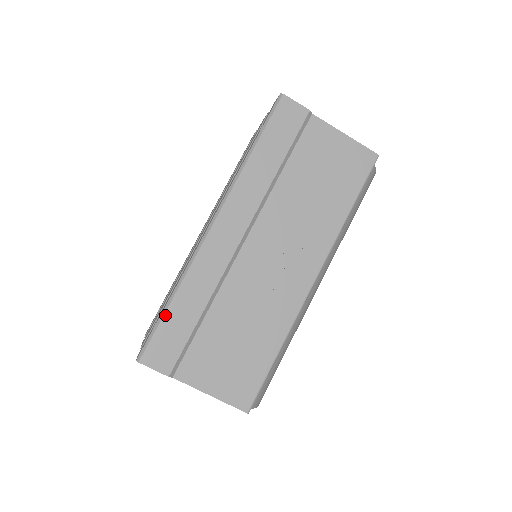
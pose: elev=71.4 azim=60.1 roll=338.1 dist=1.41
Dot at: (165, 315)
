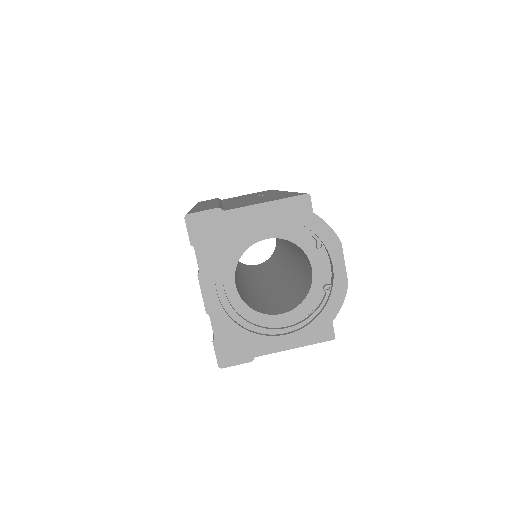
Dot at: occluded
